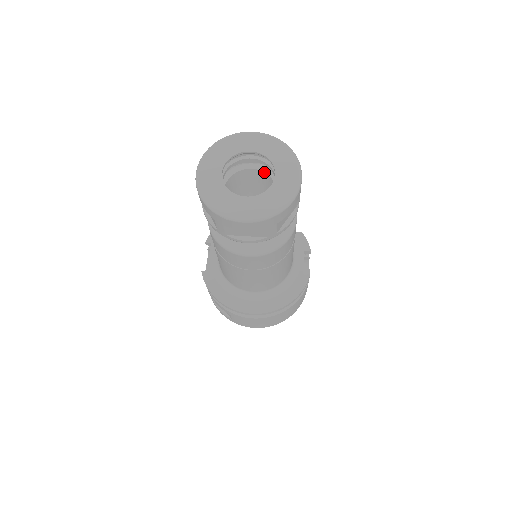
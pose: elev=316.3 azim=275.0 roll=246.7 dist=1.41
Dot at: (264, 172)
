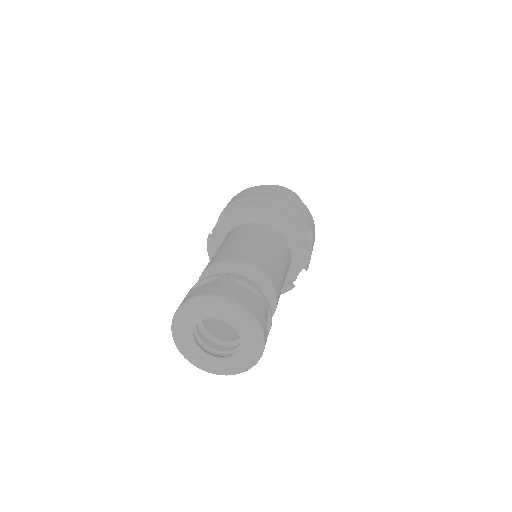
Dot at: occluded
